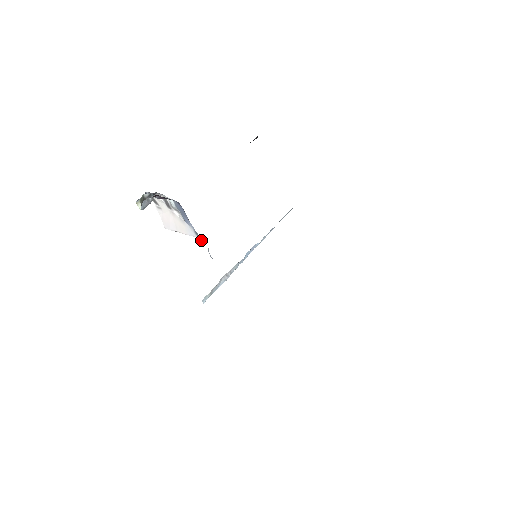
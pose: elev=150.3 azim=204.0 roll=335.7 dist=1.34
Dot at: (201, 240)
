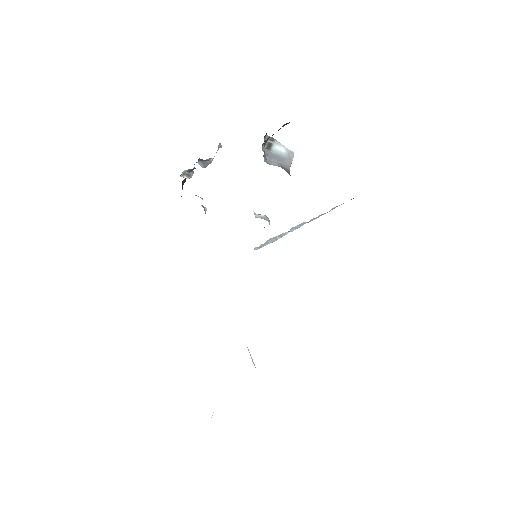
Dot at: occluded
